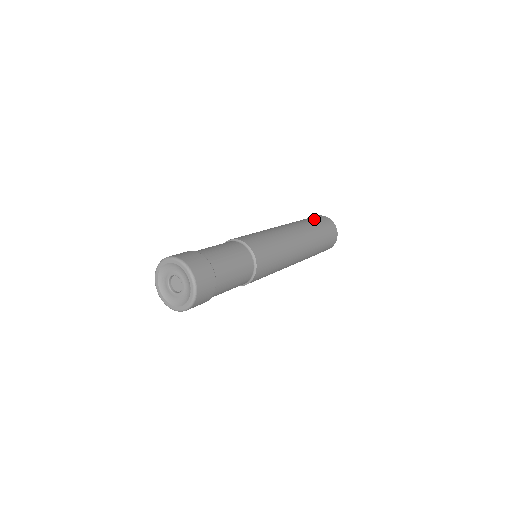
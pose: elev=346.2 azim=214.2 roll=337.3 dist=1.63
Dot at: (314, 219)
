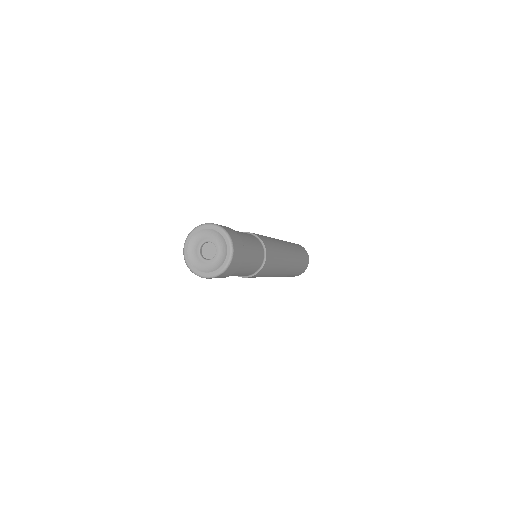
Dot at: occluded
